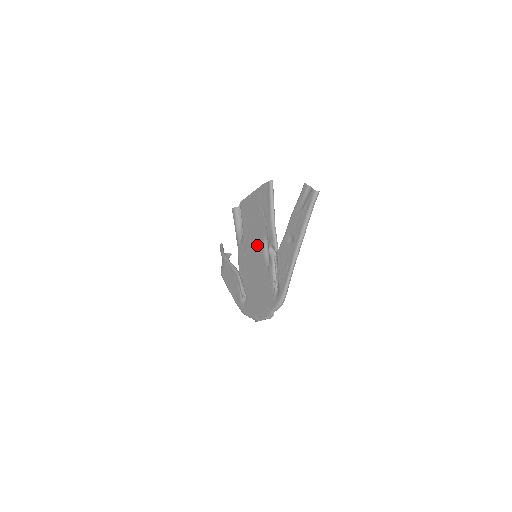
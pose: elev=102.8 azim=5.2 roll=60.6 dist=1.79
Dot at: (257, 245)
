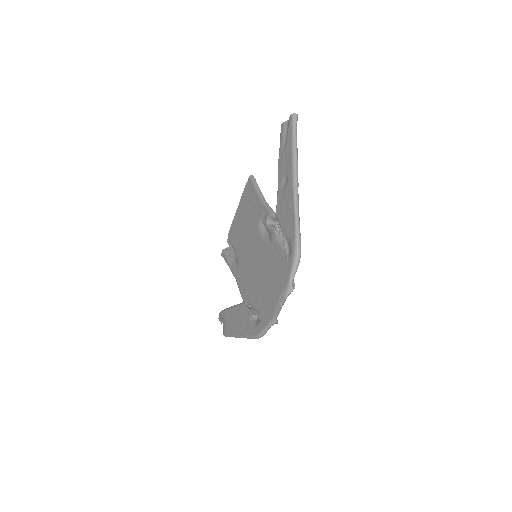
Dot at: (254, 242)
